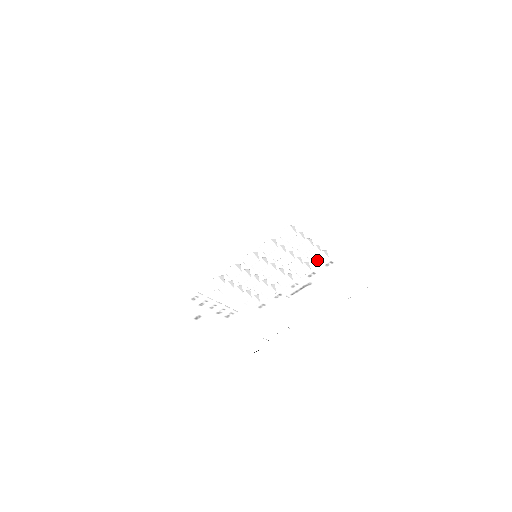
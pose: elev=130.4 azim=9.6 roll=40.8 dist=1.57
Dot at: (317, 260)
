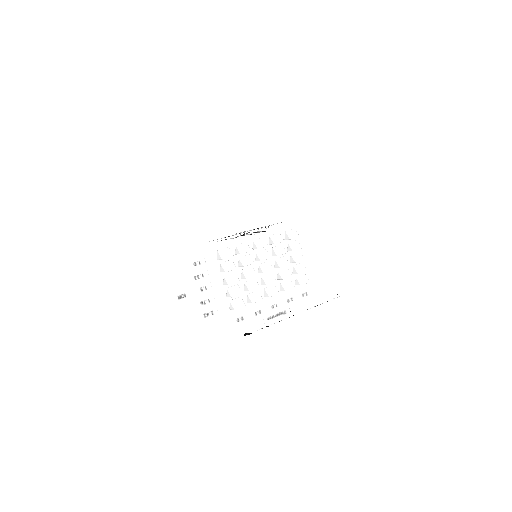
Dot at: (300, 280)
